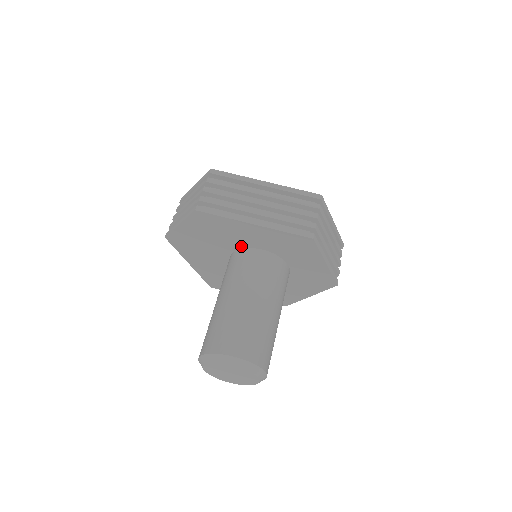
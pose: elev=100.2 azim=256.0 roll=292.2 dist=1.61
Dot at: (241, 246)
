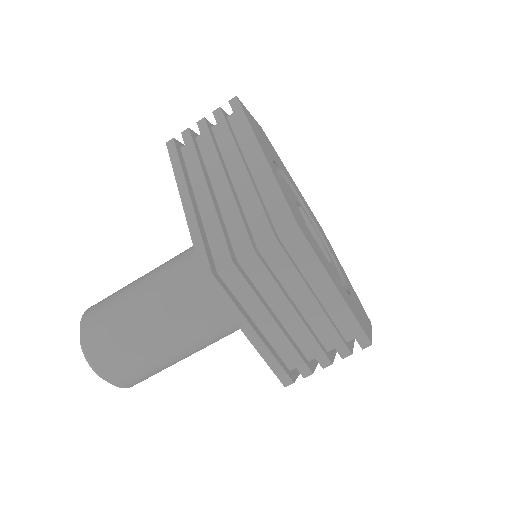
Dot at: occluded
